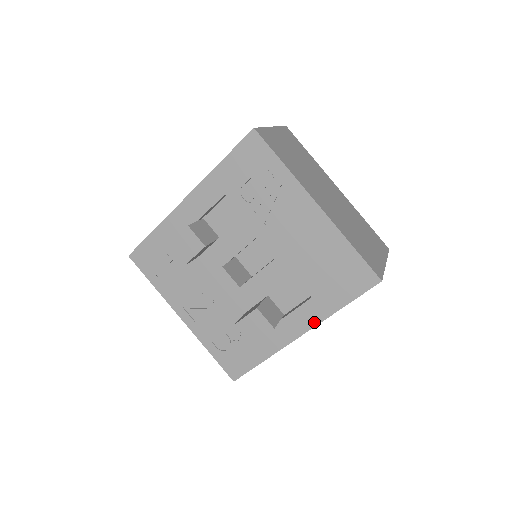
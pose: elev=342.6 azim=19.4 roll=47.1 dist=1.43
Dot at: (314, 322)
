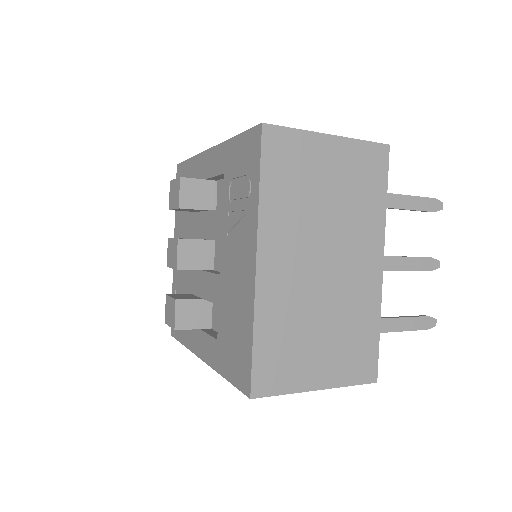
Dot at: (210, 361)
